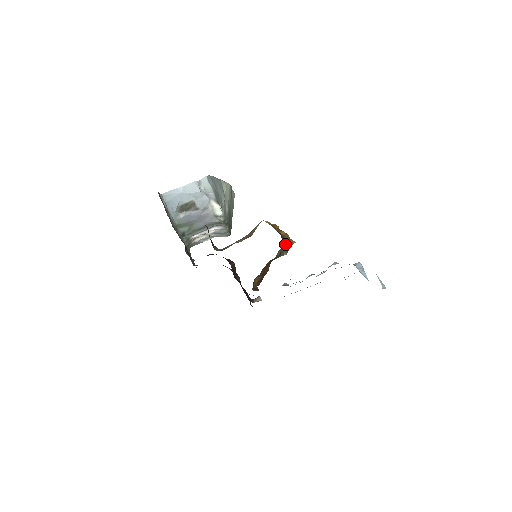
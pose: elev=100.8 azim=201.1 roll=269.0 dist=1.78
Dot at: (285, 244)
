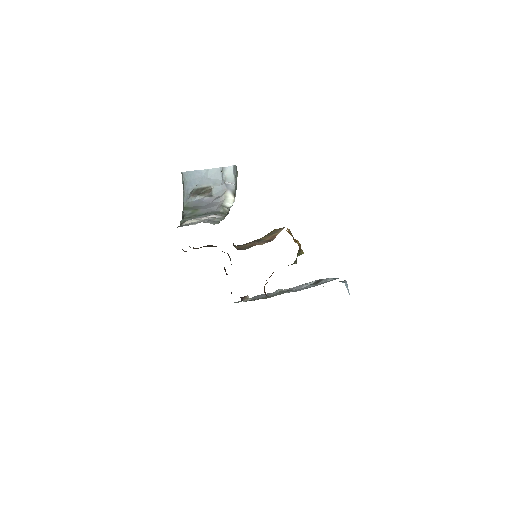
Dot at: (298, 254)
